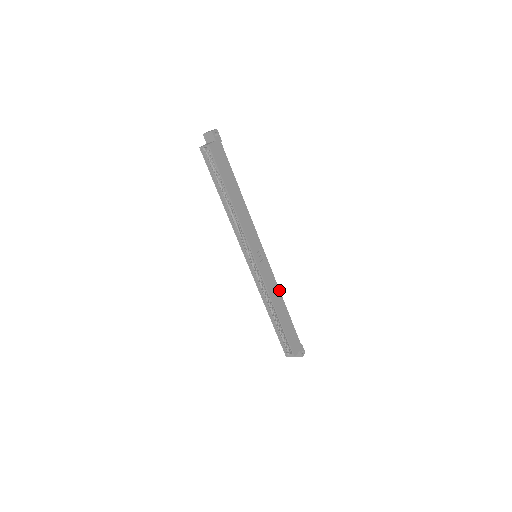
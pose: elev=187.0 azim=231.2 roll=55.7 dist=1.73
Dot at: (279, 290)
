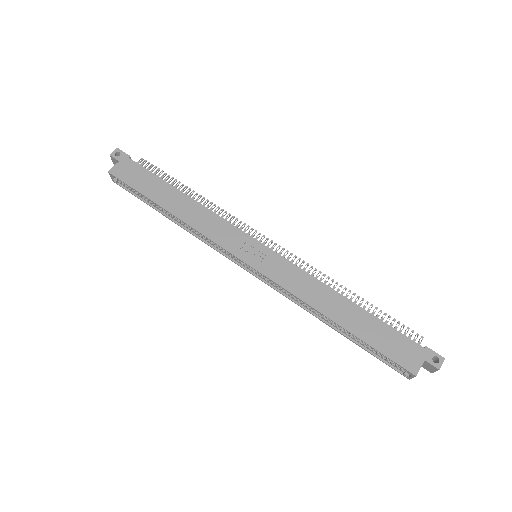
Dot at: (321, 282)
